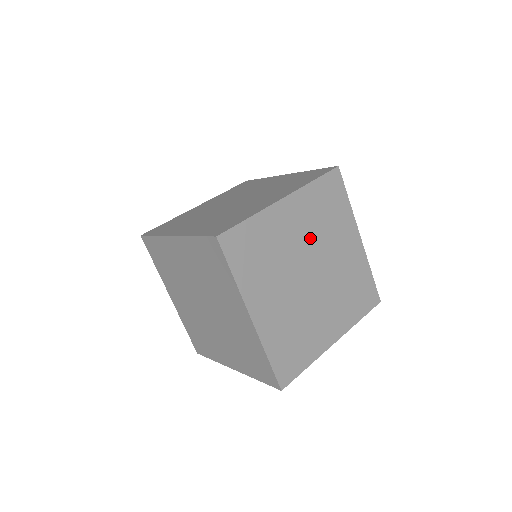
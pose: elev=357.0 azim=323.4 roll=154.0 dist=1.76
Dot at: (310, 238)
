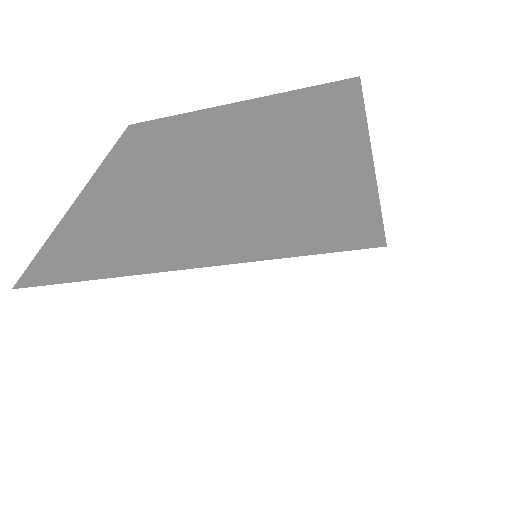
Dot at: occluded
